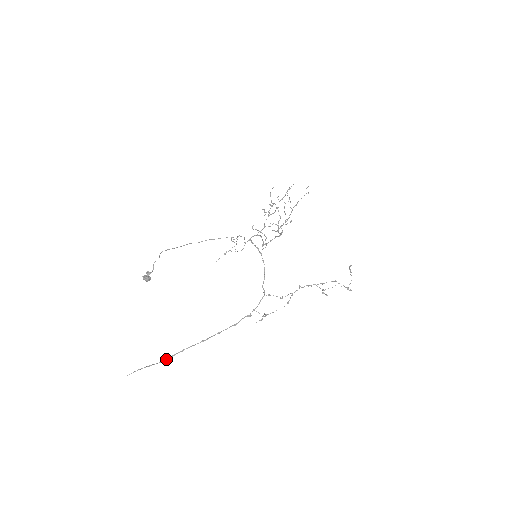
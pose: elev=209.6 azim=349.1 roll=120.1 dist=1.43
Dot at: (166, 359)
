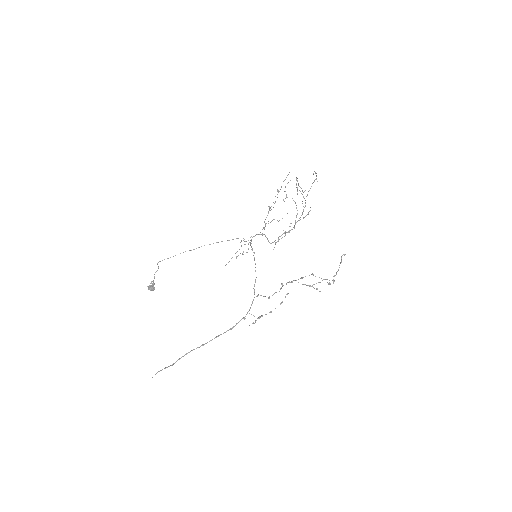
Dot at: (175, 362)
